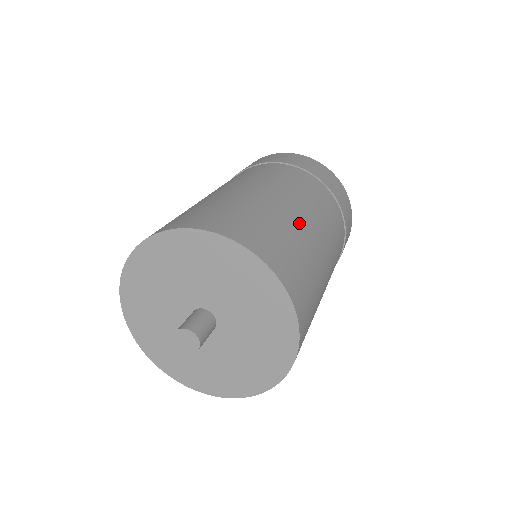
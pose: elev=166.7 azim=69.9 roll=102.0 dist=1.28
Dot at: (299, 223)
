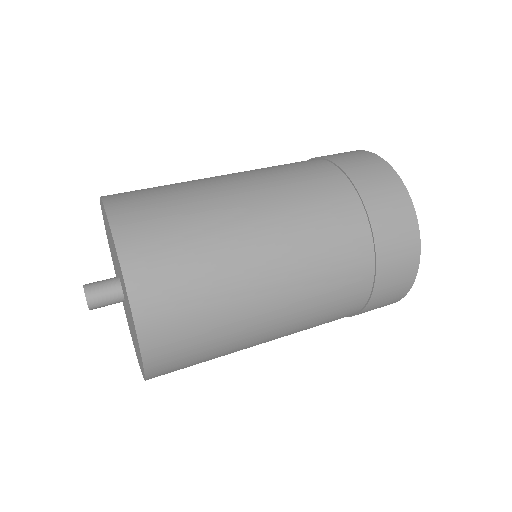
Dot at: (234, 228)
